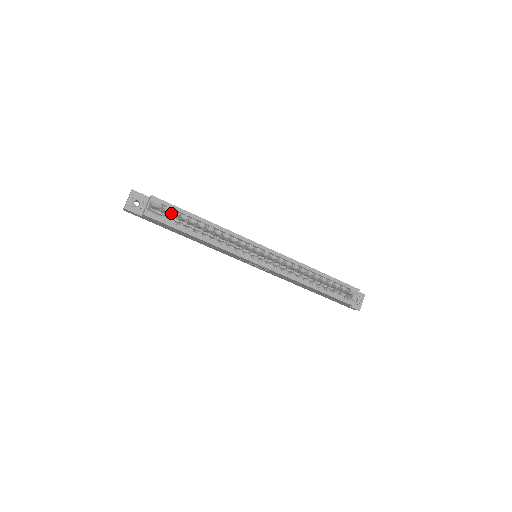
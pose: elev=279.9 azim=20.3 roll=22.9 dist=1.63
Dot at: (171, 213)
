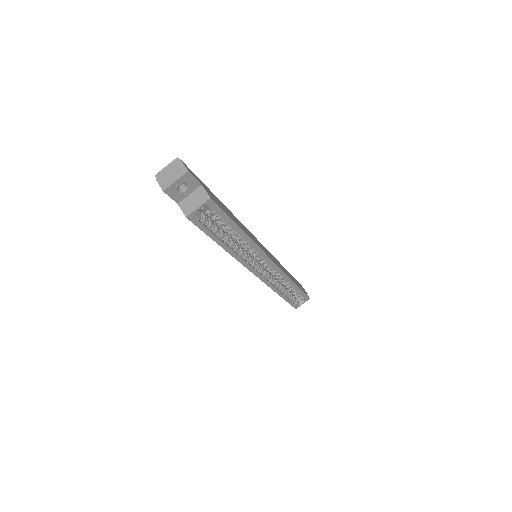
Dot at: occluded
